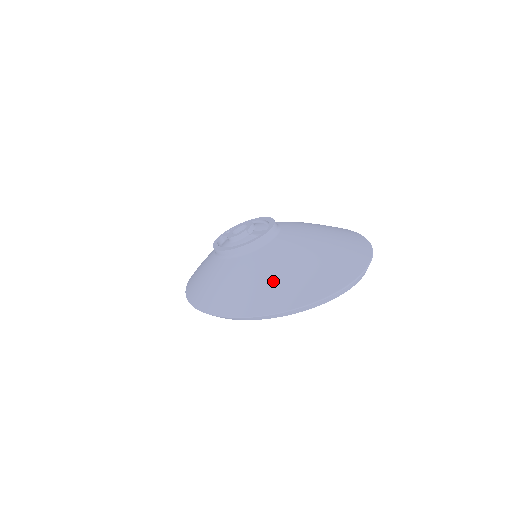
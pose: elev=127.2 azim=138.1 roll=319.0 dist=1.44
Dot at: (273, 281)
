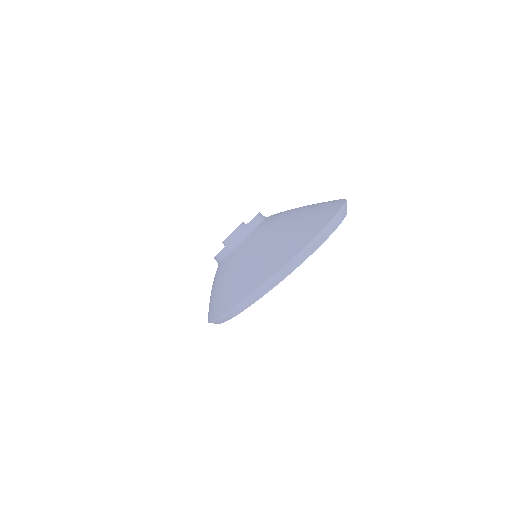
Dot at: (253, 261)
